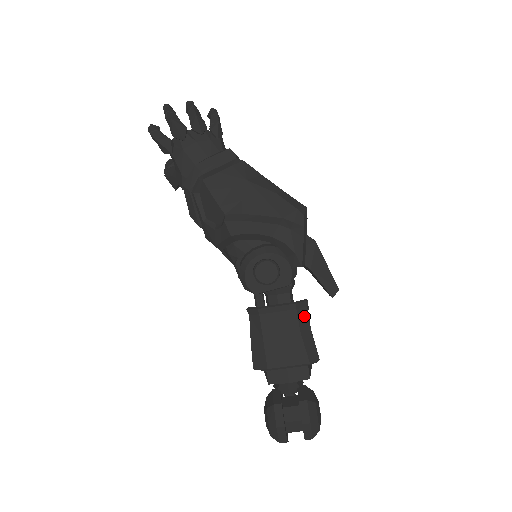
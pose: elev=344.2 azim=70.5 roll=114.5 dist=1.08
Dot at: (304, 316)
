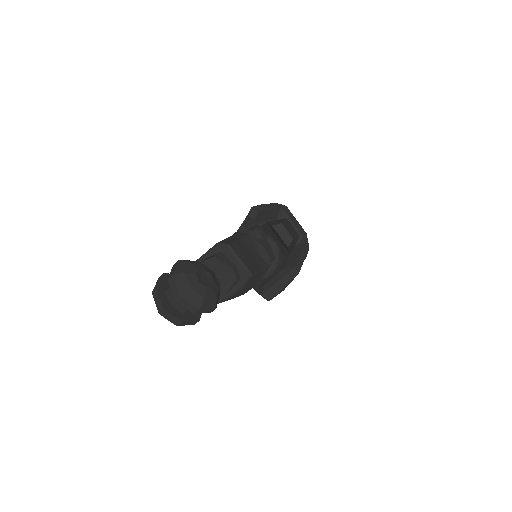
Dot at: (241, 235)
